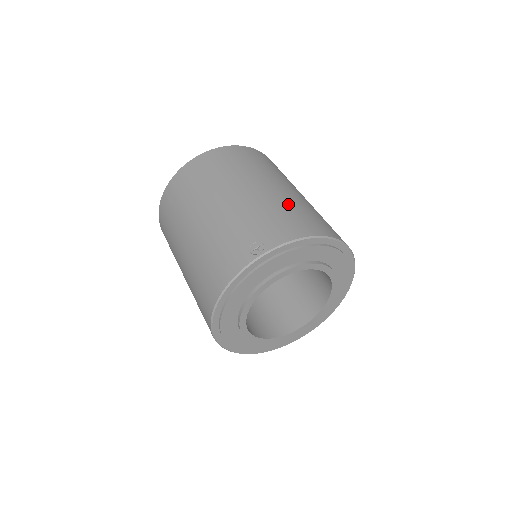
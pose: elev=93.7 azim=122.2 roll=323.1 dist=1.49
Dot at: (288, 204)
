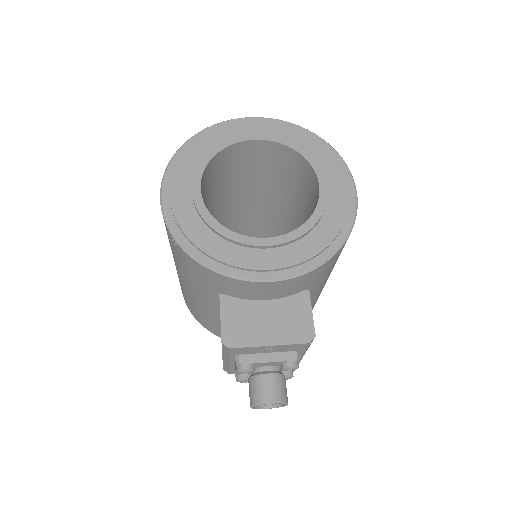
Dot at: occluded
